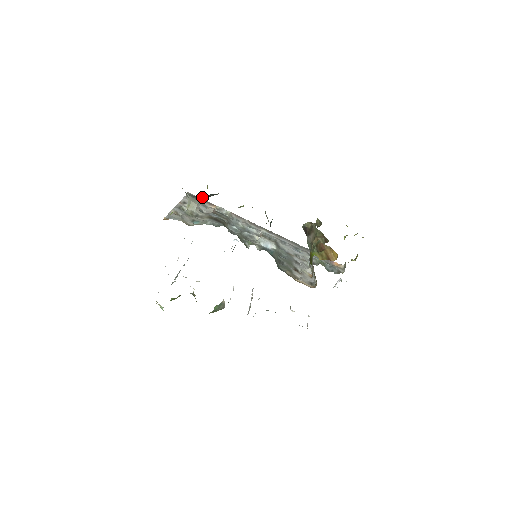
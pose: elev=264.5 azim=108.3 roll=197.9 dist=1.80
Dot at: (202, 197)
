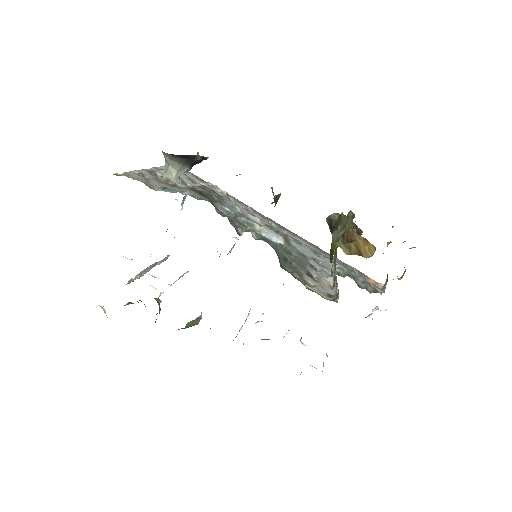
Dot at: (184, 160)
